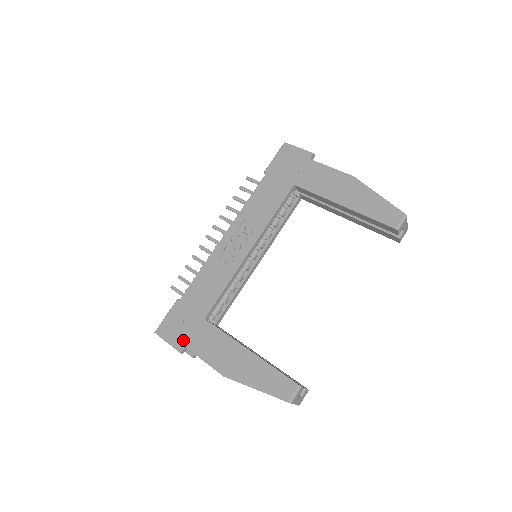
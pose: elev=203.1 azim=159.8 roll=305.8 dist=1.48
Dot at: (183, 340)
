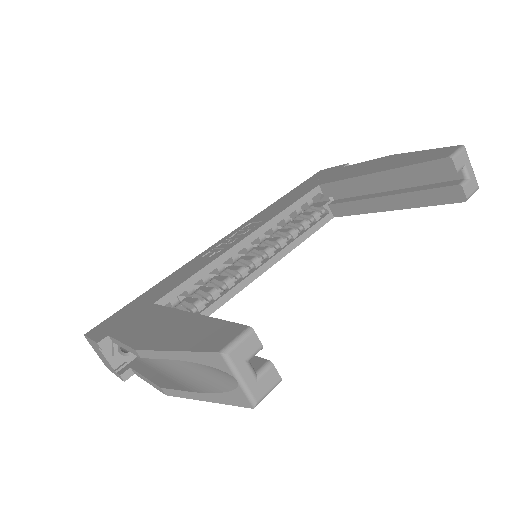
Dot at: (111, 330)
